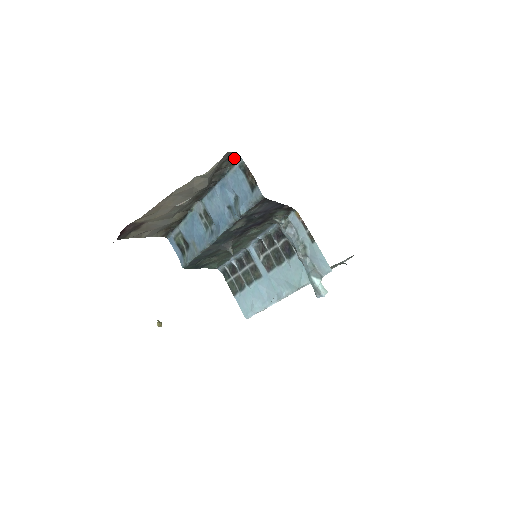
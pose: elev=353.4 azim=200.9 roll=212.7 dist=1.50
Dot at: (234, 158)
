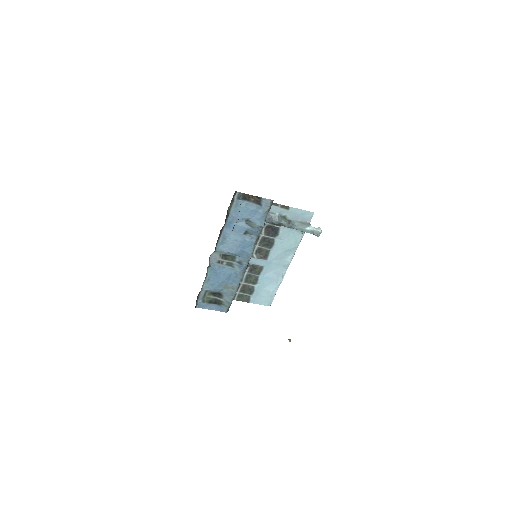
Dot at: (233, 196)
